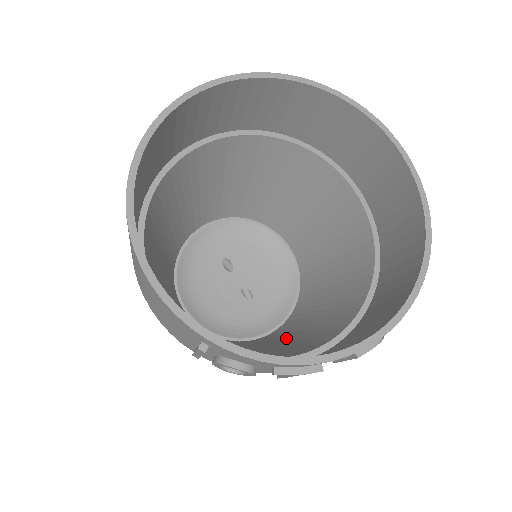
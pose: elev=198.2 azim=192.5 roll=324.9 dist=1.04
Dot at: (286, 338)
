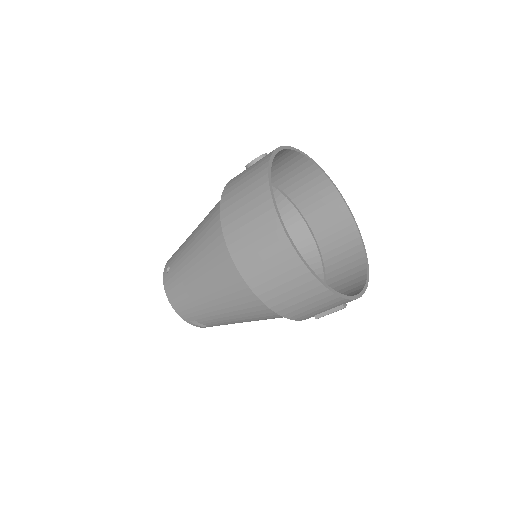
Dot at: occluded
